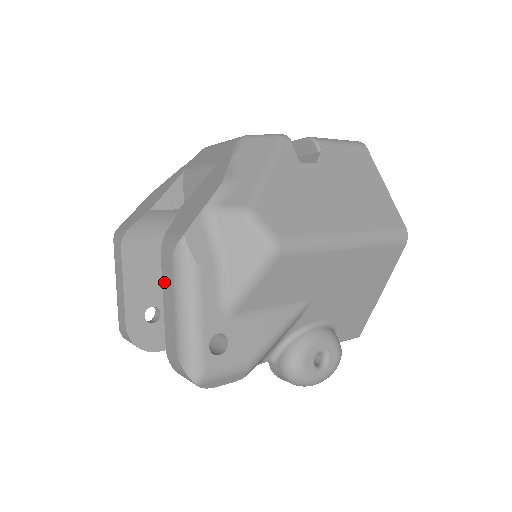
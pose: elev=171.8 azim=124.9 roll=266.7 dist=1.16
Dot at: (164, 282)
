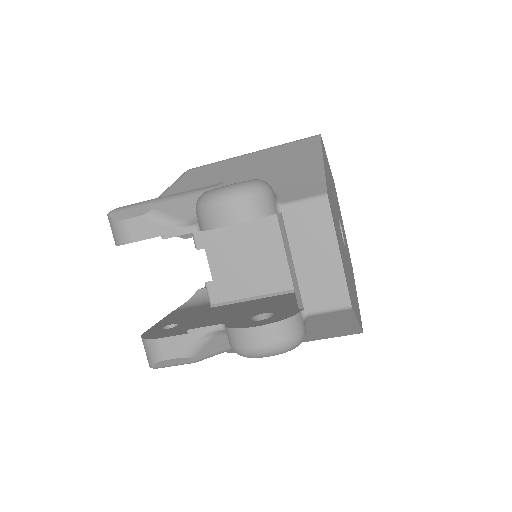
Dot at: occluded
